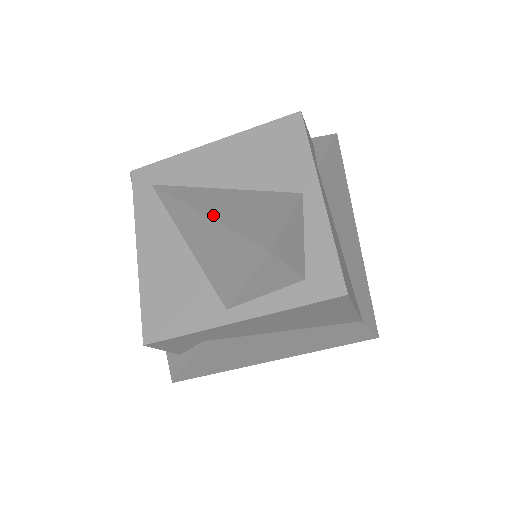
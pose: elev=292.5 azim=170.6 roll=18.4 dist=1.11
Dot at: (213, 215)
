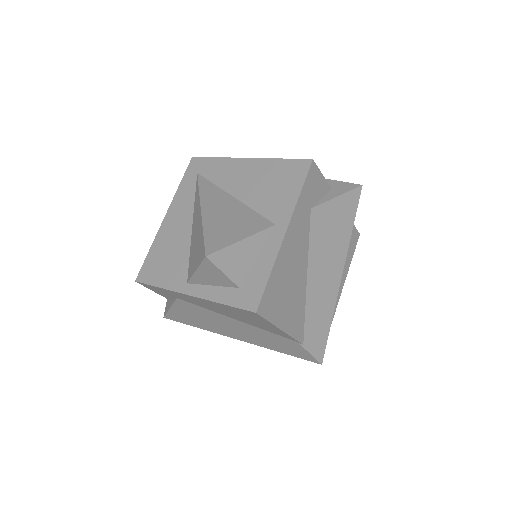
Dot at: (205, 214)
